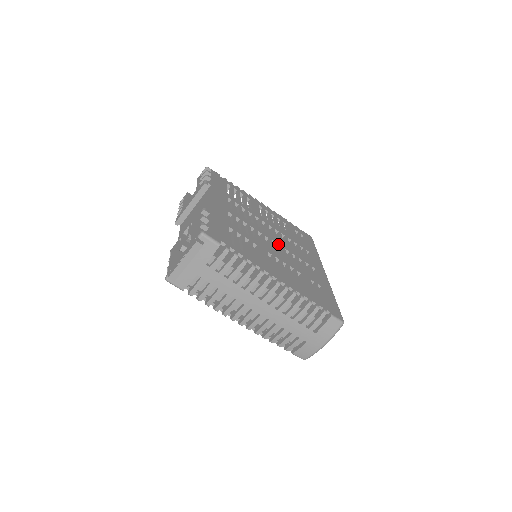
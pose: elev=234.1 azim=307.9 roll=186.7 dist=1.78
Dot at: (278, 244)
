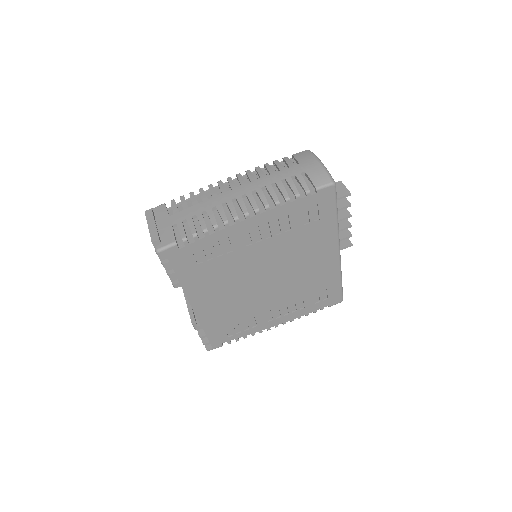
Dot at: occluded
